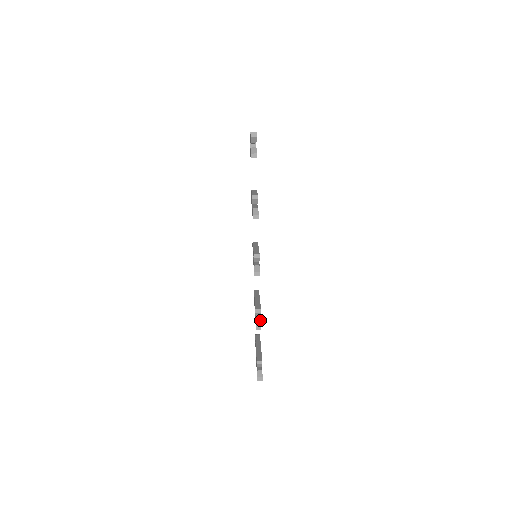
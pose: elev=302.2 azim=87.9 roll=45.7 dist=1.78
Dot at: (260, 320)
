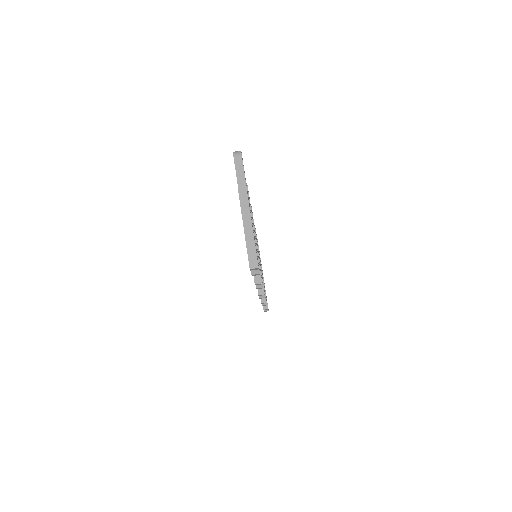
Dot at: occluded
